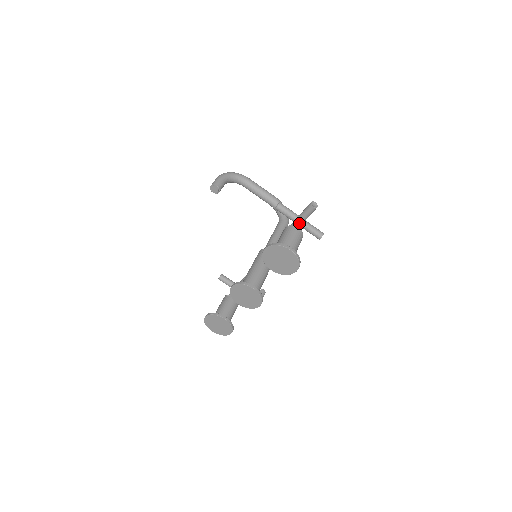
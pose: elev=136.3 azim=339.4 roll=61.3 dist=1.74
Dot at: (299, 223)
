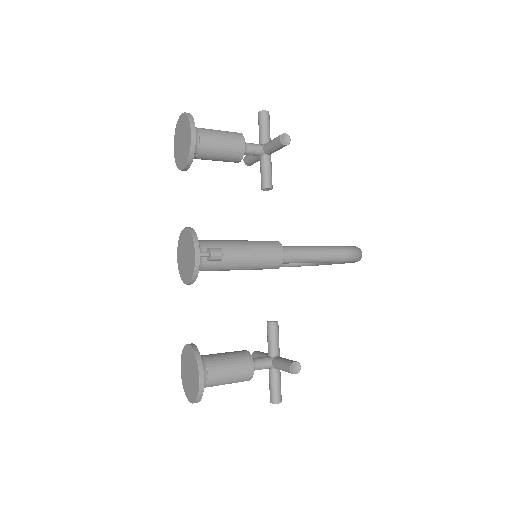
Dot at: (255, 144)
